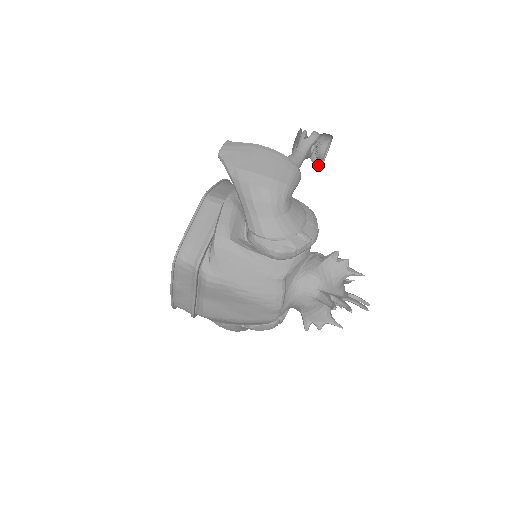
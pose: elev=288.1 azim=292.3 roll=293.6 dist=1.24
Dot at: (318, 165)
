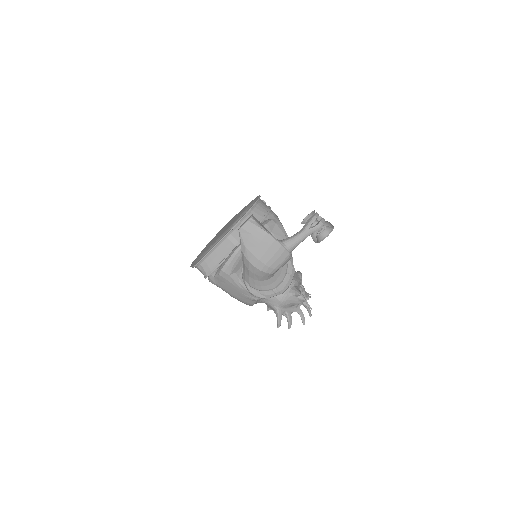
Dot at: occluded
